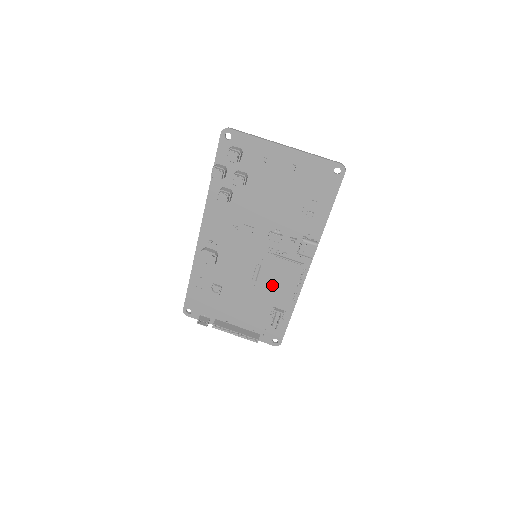
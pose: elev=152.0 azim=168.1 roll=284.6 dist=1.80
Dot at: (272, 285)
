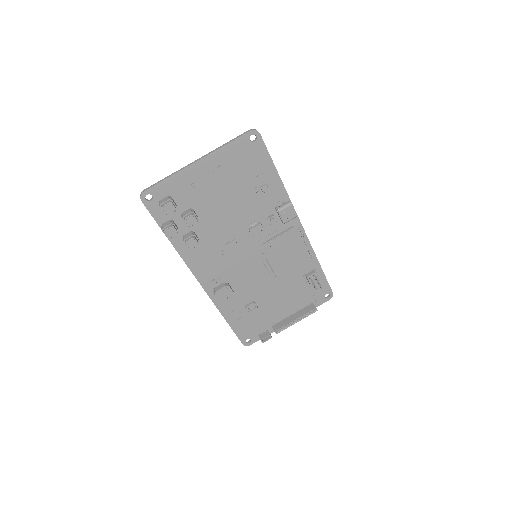
Dot at: (288, 263)
